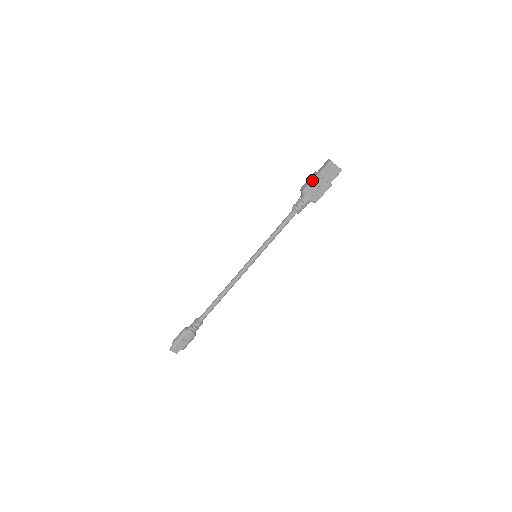
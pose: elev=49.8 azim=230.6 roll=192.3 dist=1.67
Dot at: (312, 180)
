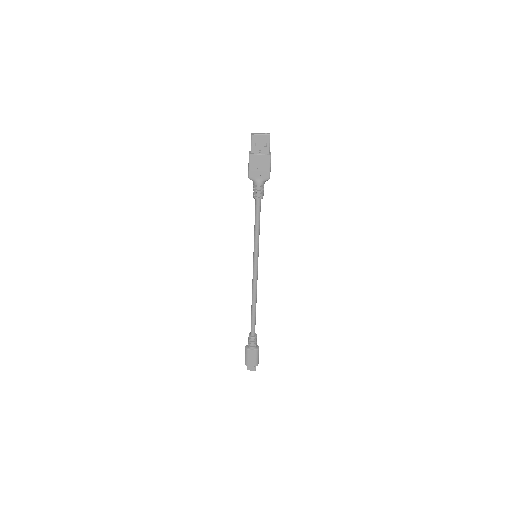
Dot at: (249, 162)
